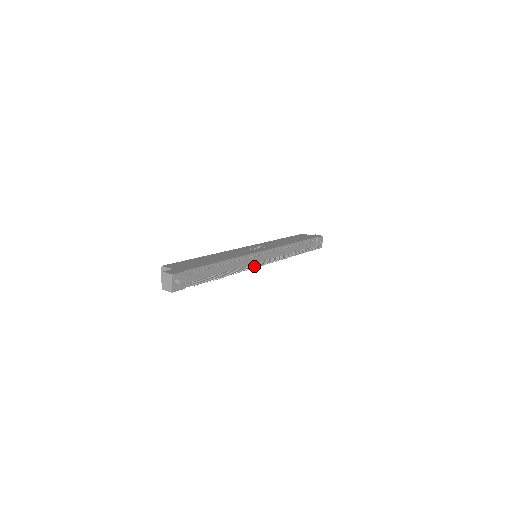
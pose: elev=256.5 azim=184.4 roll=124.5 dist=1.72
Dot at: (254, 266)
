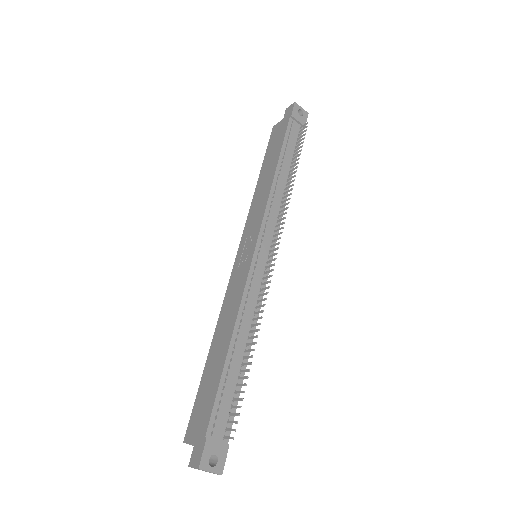
Dot at: (265, 288)
